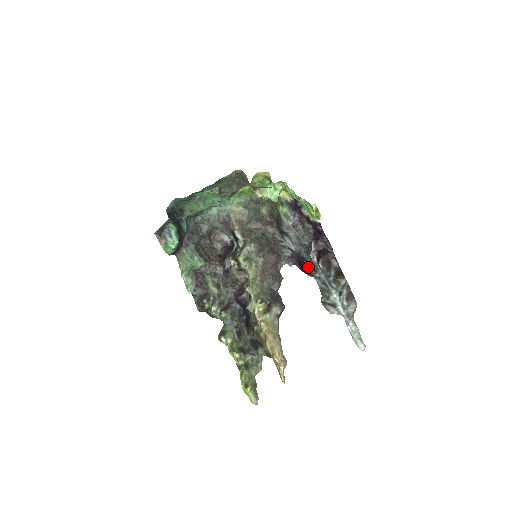
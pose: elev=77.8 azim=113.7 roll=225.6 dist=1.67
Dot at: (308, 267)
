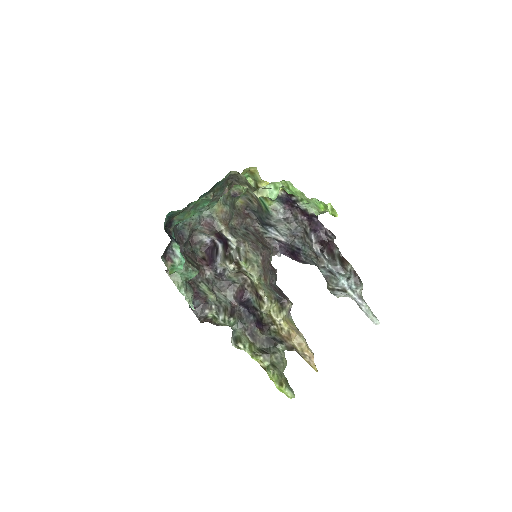
Dot at: (306, 257)
